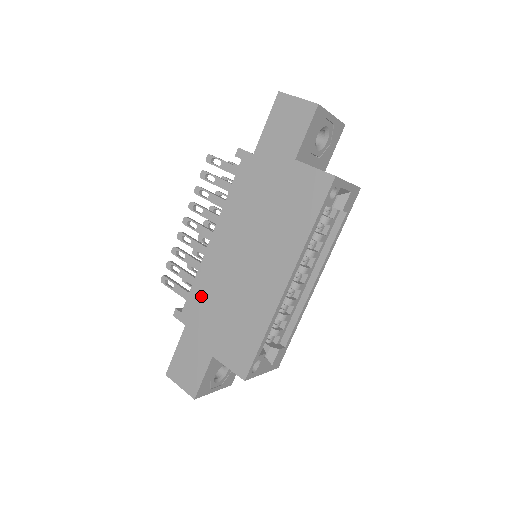
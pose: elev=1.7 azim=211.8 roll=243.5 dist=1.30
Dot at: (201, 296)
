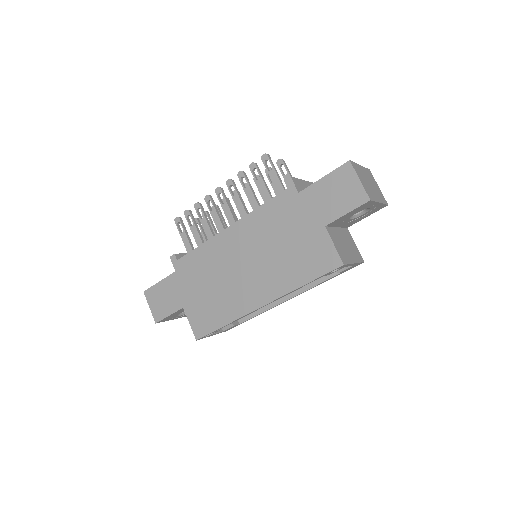
Dot at: (198, 261)
